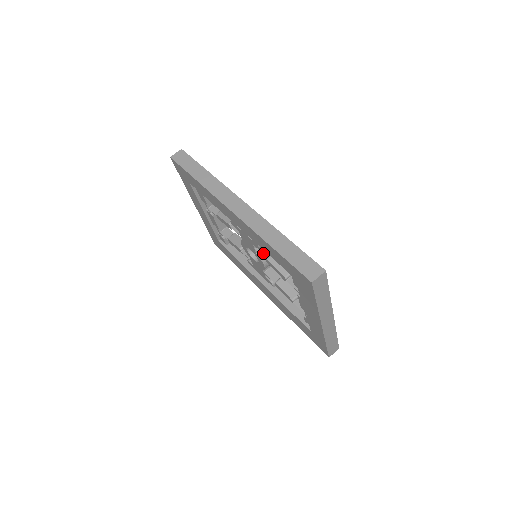
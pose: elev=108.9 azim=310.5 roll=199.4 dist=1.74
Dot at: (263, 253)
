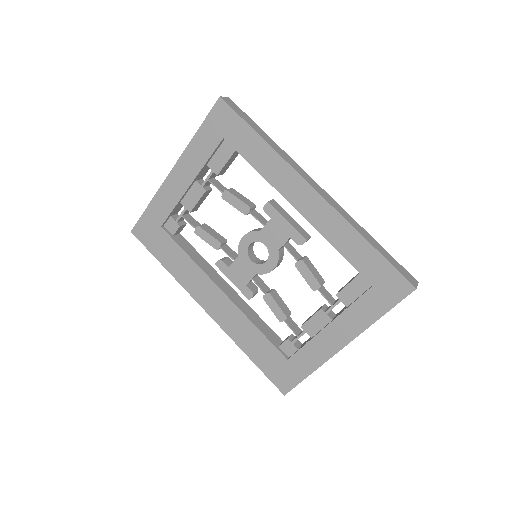
Dot at: (293, 252)
